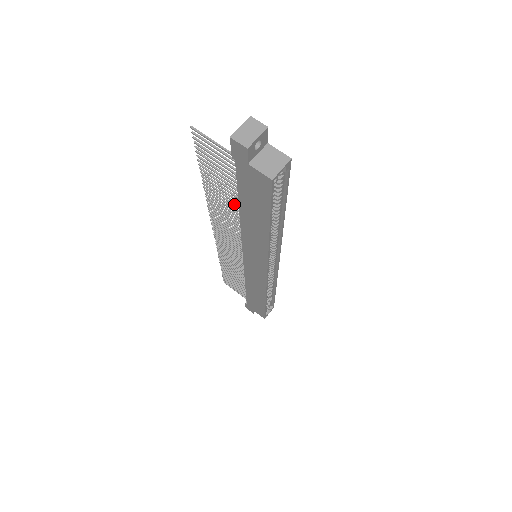
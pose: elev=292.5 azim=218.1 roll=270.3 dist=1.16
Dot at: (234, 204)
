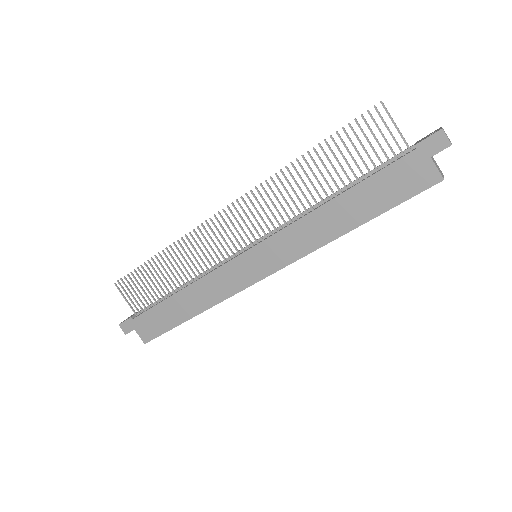
Dot at: occluded
